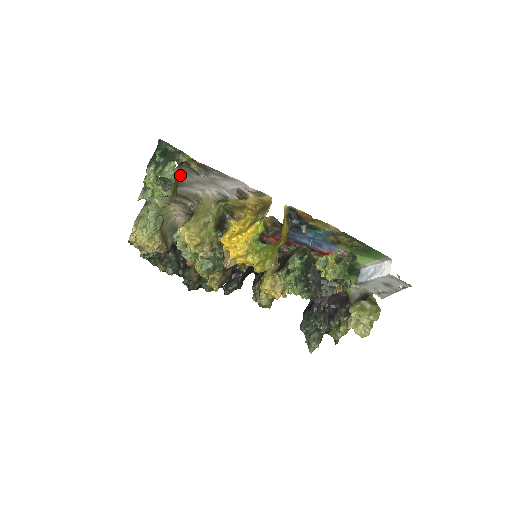
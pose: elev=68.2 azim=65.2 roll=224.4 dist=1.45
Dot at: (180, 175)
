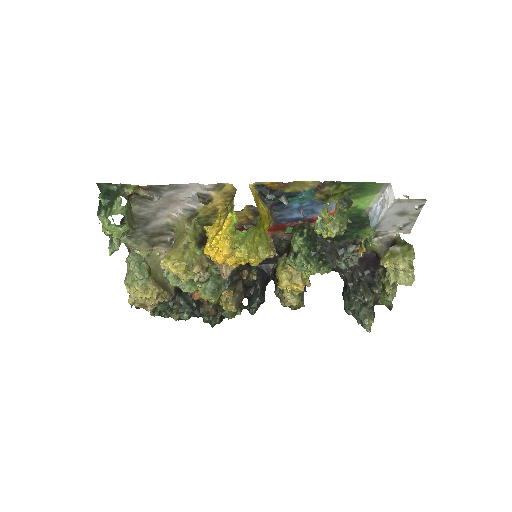
Dot at: (139, 211)
